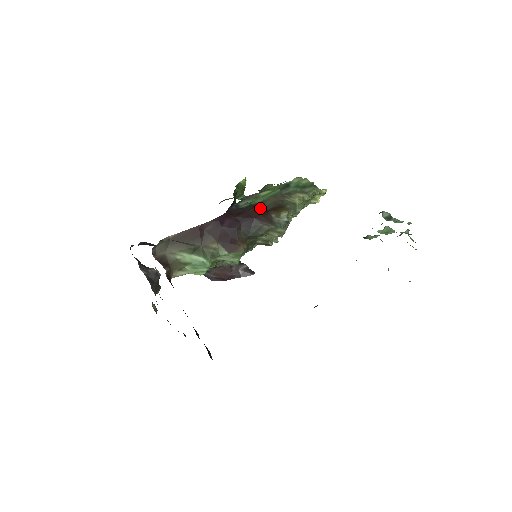
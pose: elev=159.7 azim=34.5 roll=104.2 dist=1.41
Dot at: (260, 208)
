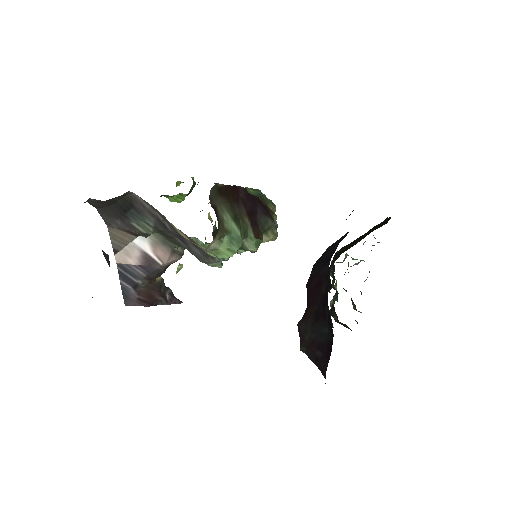
Dot at: occluded
